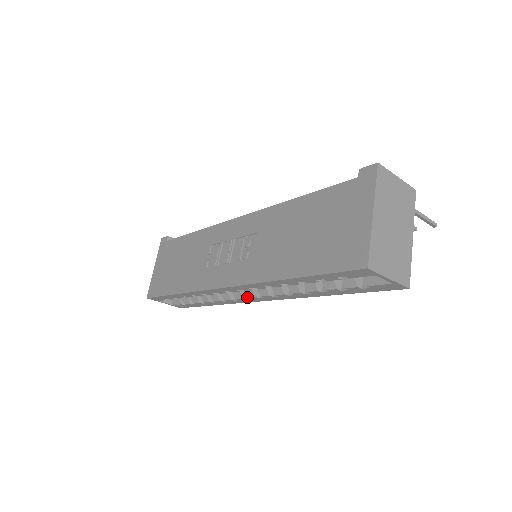
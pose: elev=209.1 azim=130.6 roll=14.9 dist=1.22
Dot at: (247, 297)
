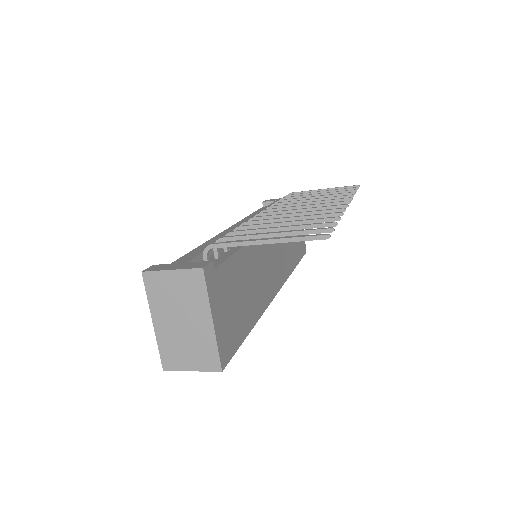
Dot at: occluded
